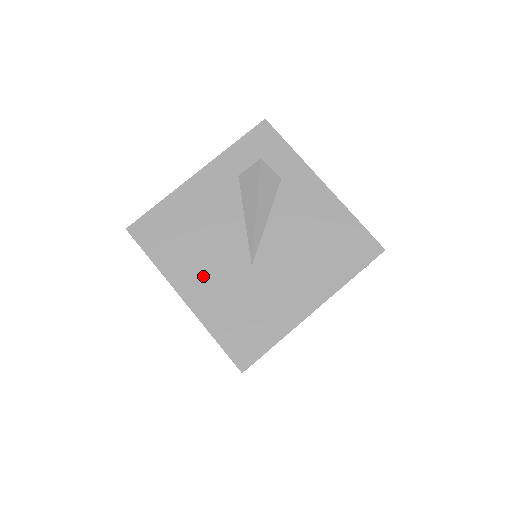
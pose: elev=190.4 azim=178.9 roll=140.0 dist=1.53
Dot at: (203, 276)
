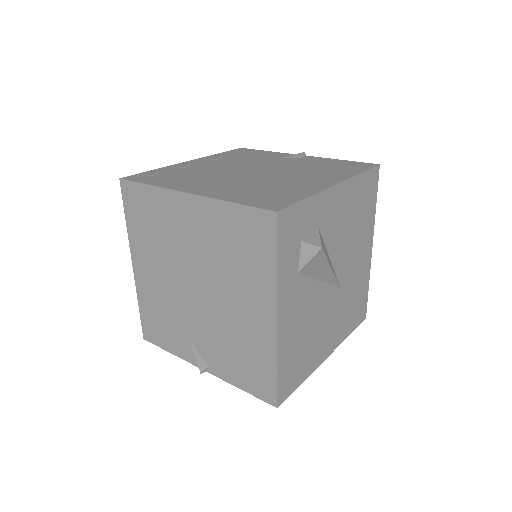
Dot at: (327, 335)
